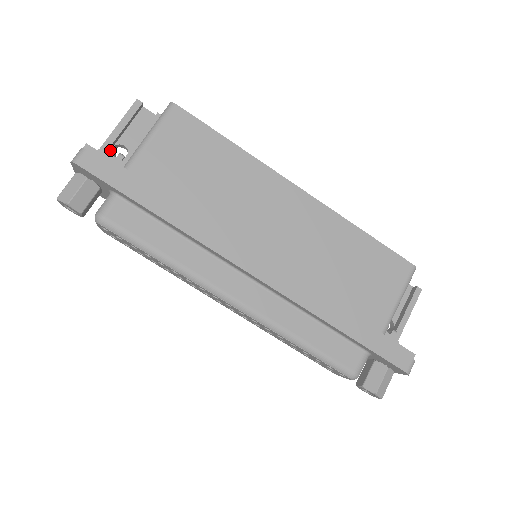
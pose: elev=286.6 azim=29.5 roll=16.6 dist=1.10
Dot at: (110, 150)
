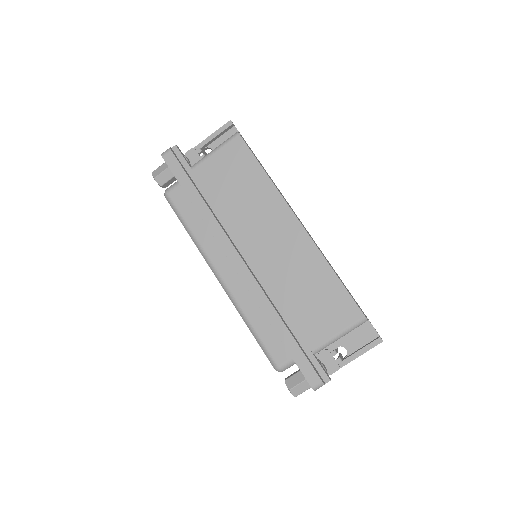
Dot at: (199, 150)
